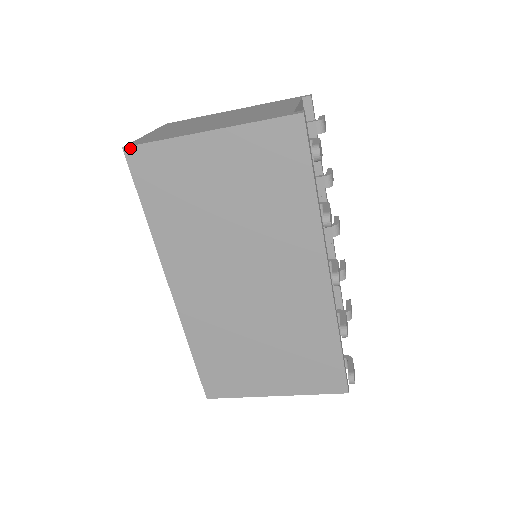
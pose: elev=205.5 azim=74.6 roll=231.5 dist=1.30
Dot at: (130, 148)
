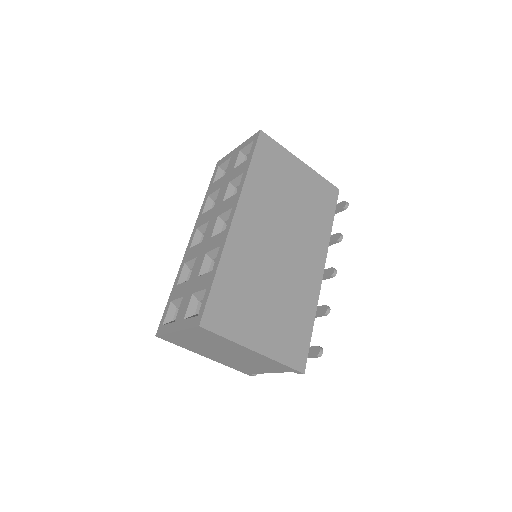
Dot at: (264, 133)
